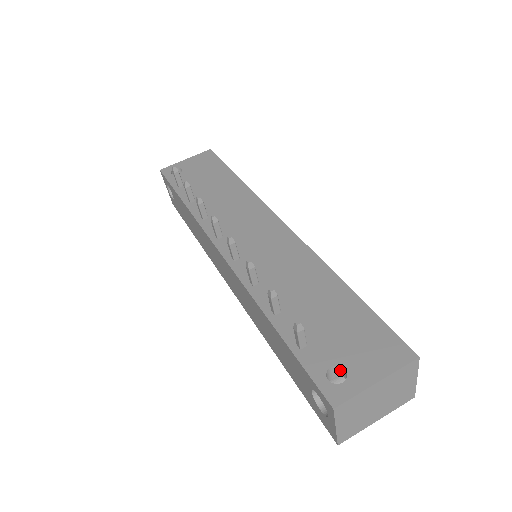
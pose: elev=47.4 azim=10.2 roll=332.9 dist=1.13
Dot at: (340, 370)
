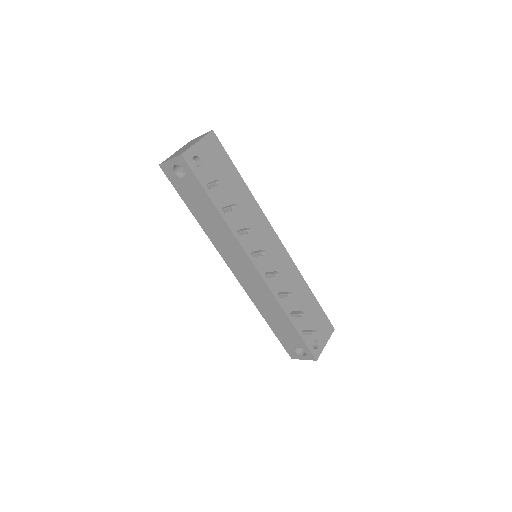
Dot at: (313, 340)
